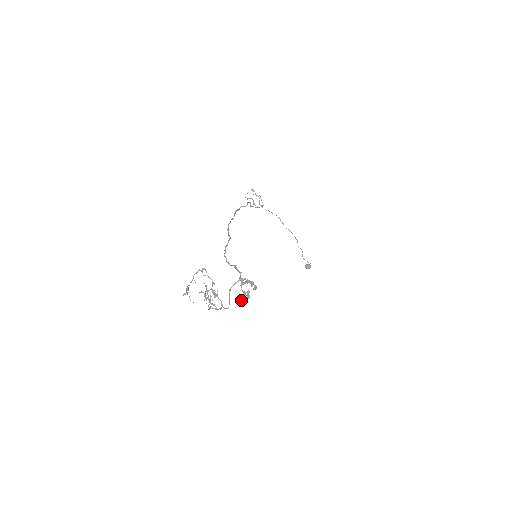
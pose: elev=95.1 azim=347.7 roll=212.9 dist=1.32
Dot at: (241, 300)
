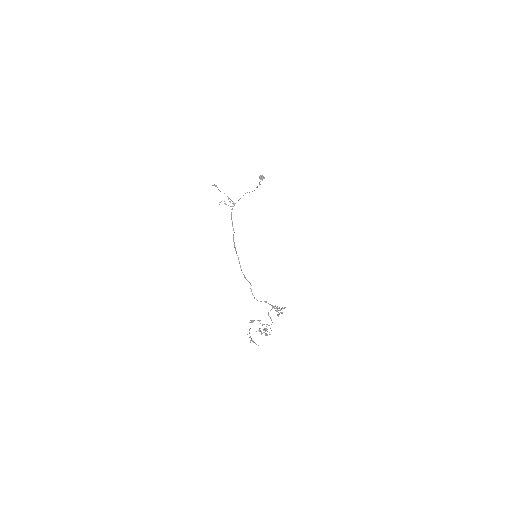
Dot at: occluded
